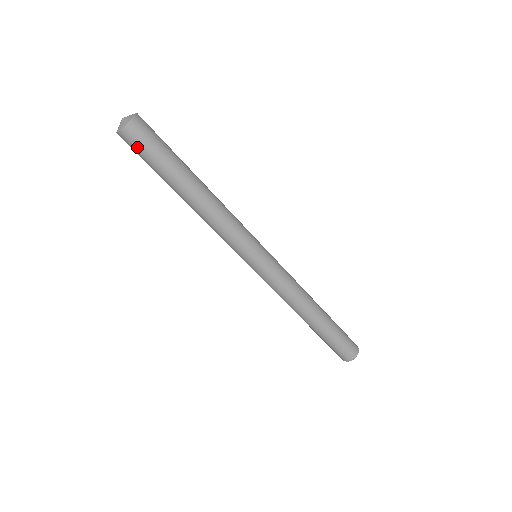
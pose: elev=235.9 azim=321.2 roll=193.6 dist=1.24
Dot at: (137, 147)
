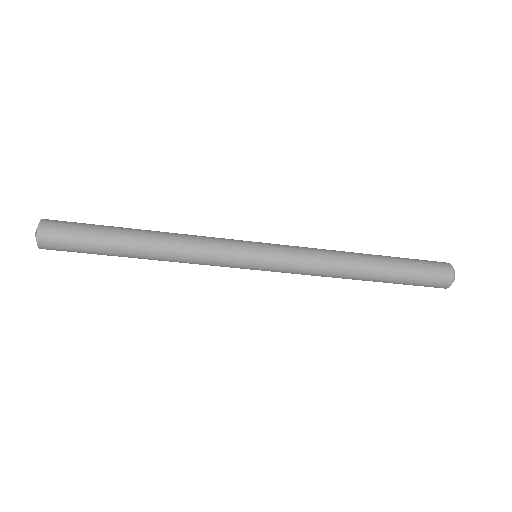
Dot at: occluded
